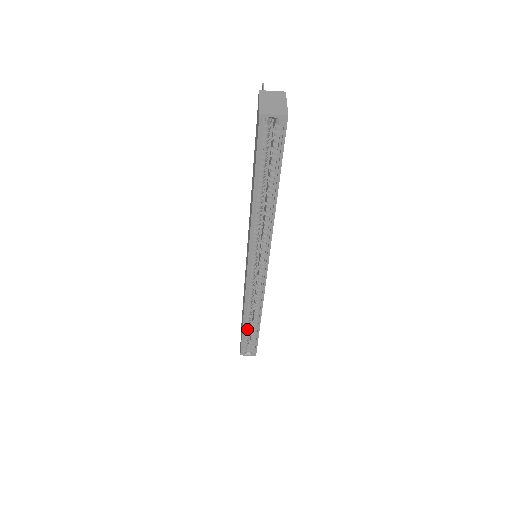
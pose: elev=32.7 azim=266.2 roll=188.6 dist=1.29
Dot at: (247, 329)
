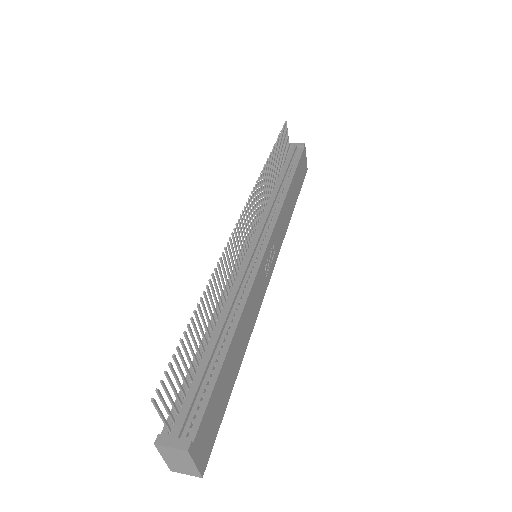
Dot at: occluded
